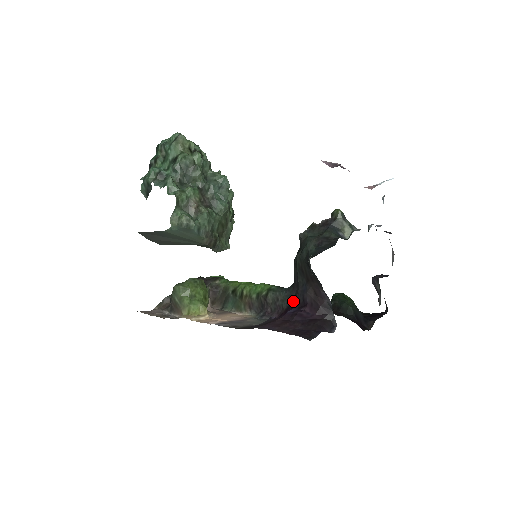
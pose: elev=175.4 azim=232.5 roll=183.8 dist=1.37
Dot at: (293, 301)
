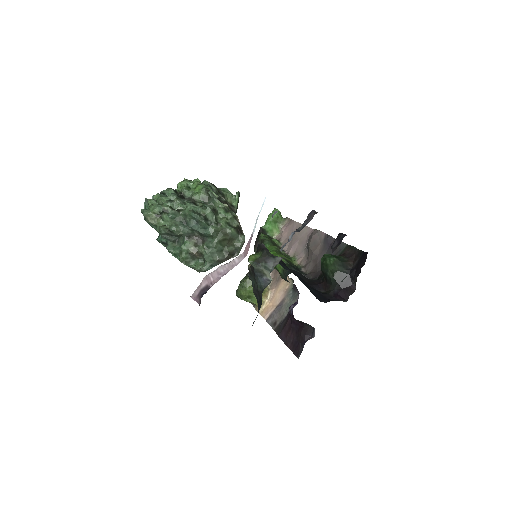
Dot at: occluded
